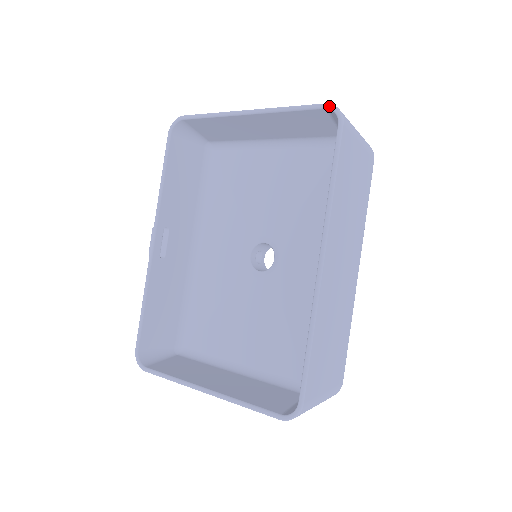
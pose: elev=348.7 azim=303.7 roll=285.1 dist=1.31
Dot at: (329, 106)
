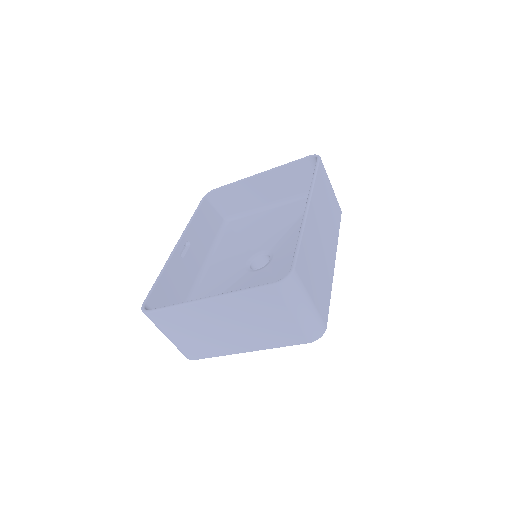
Dot at: (311, 155)
